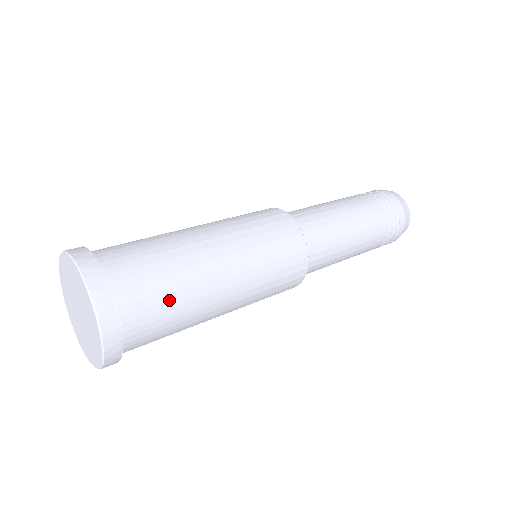
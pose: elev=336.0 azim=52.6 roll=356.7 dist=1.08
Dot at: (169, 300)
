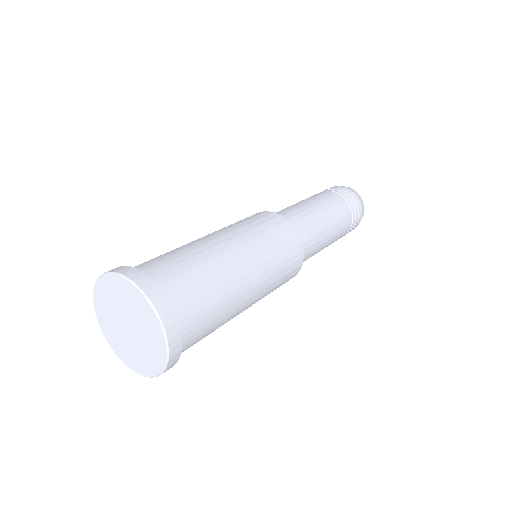
Dot at: (213, 316)
